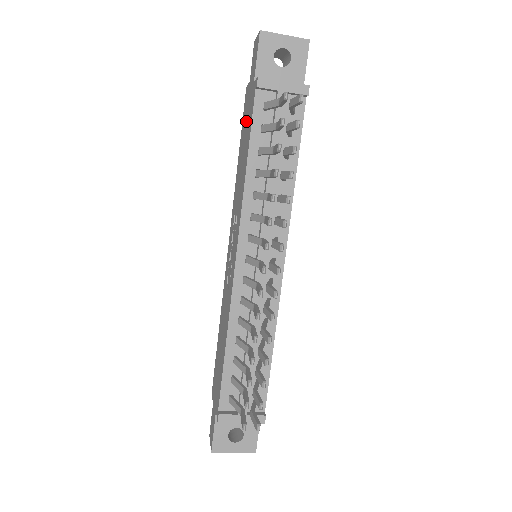
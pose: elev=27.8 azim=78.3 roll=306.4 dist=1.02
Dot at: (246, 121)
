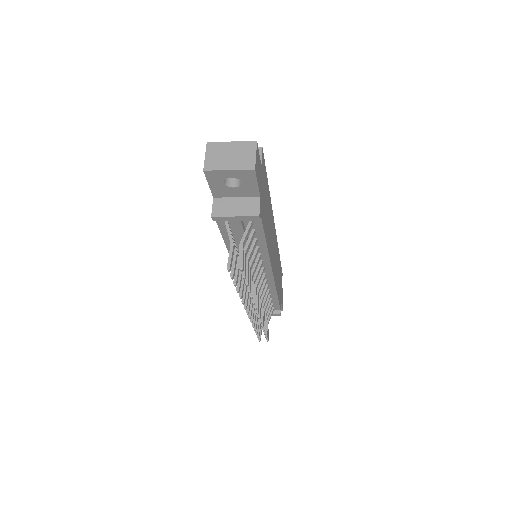
Dot at: occluded
